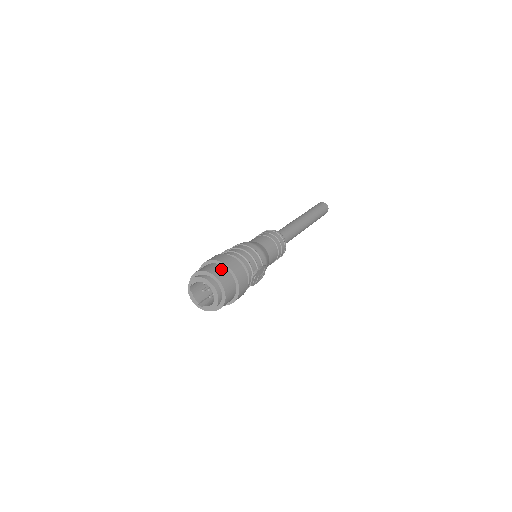
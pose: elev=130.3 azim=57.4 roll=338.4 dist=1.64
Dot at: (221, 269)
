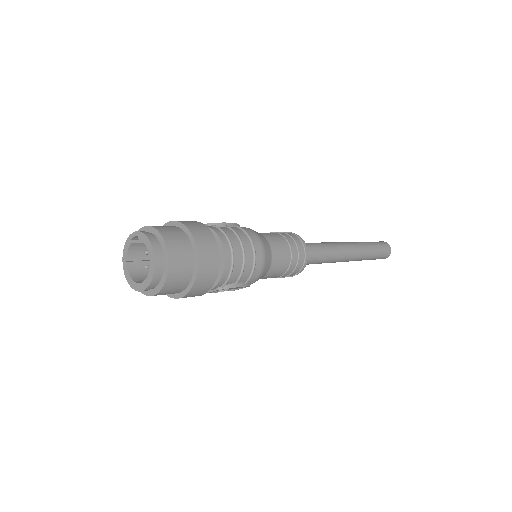
Dot at: (187, 258)
